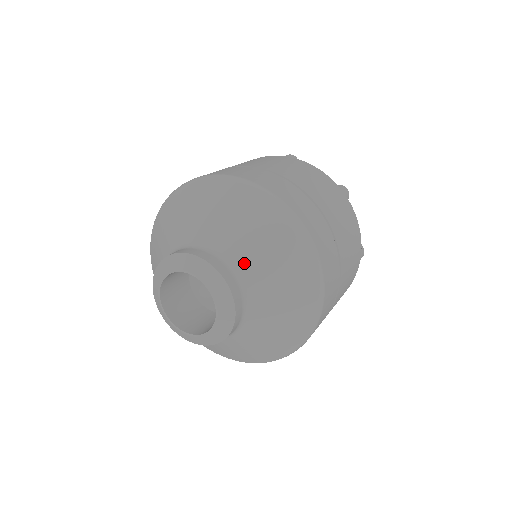
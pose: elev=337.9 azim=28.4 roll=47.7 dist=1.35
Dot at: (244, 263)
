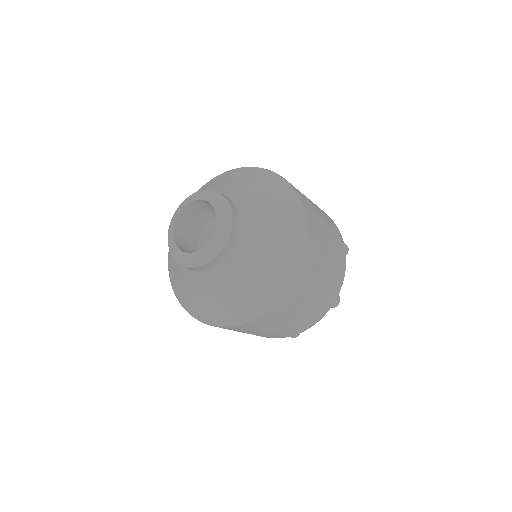
Dot at: (251, 218)
